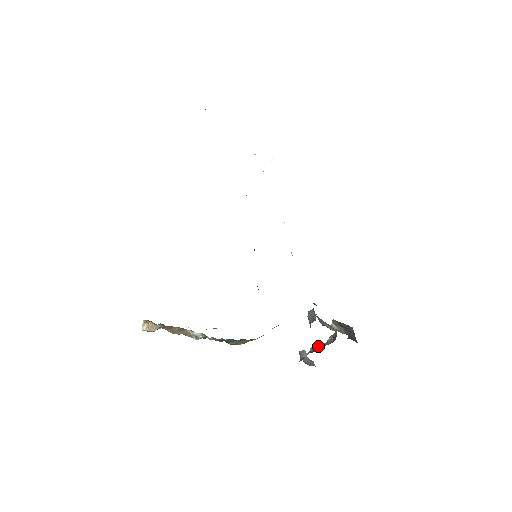
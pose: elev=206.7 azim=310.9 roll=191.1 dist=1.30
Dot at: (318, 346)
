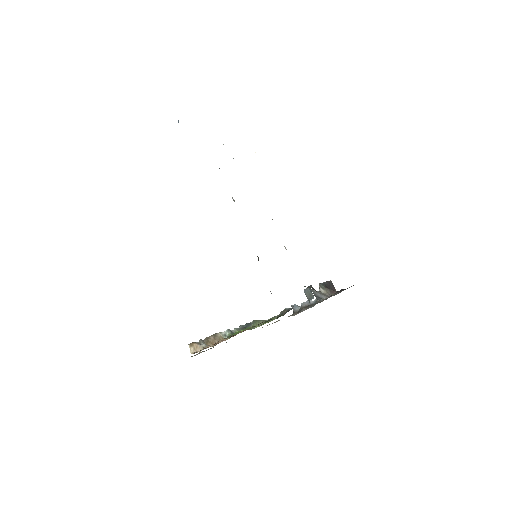
Dot at: (308, 303)
